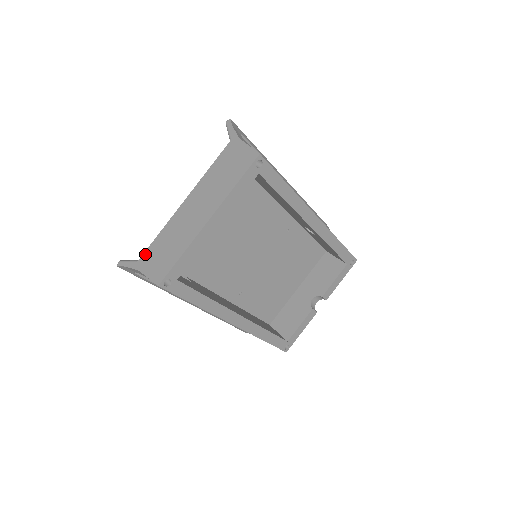
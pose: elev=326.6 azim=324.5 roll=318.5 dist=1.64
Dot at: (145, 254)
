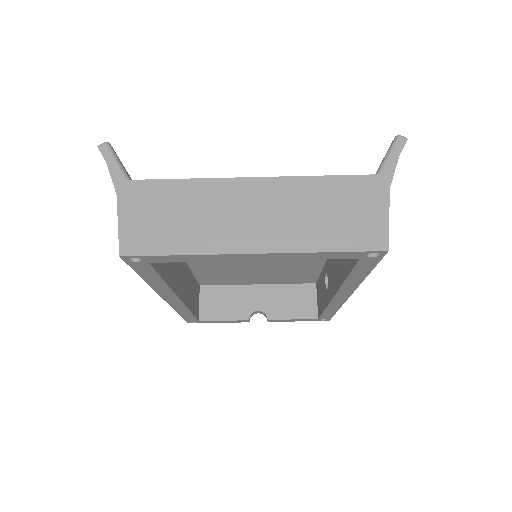
Dot at: (144, 184)
